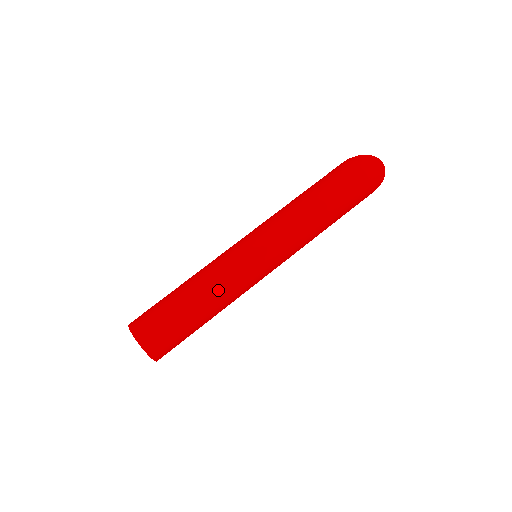
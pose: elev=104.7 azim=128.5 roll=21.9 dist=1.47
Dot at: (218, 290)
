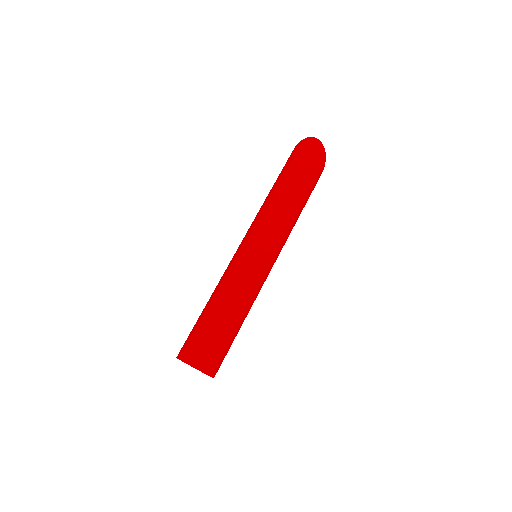
Dot at: (232, 290)
